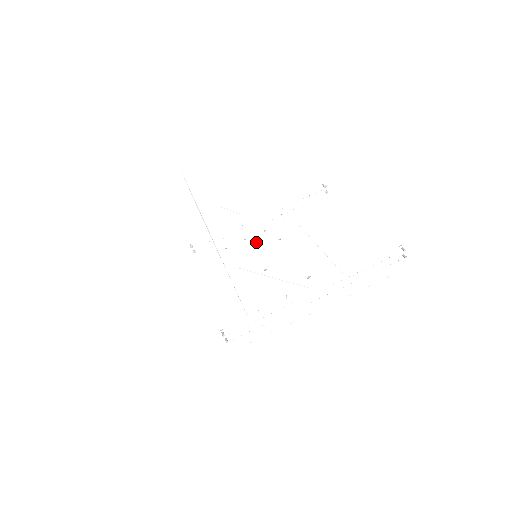
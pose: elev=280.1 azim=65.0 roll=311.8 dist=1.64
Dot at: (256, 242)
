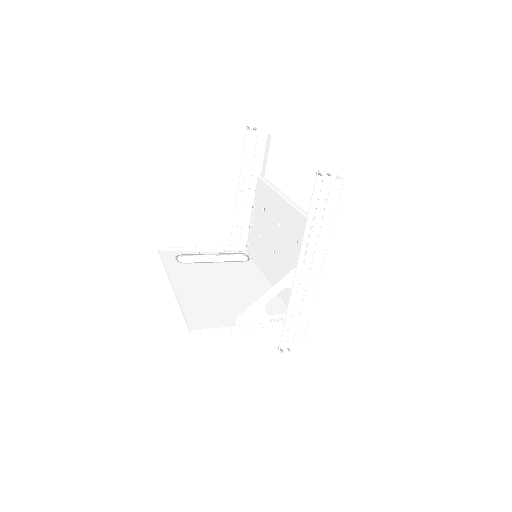
Dot at: (255, 224)
